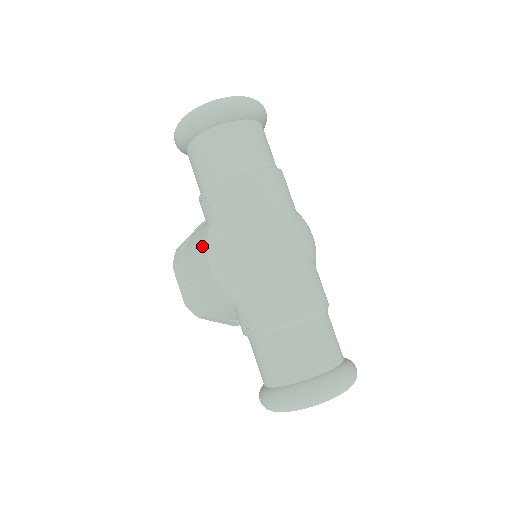
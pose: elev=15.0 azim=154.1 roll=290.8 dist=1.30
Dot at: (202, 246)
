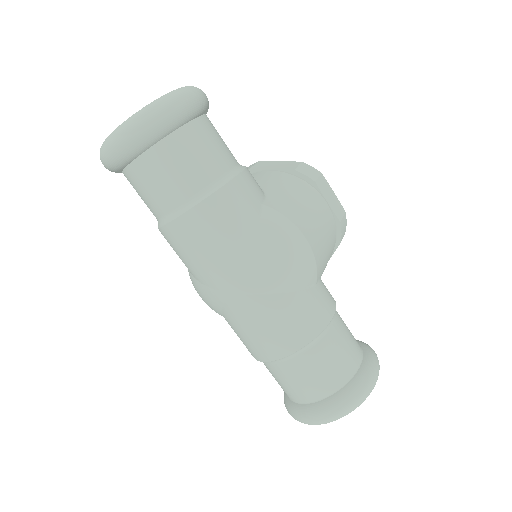
Dot at: occluded
